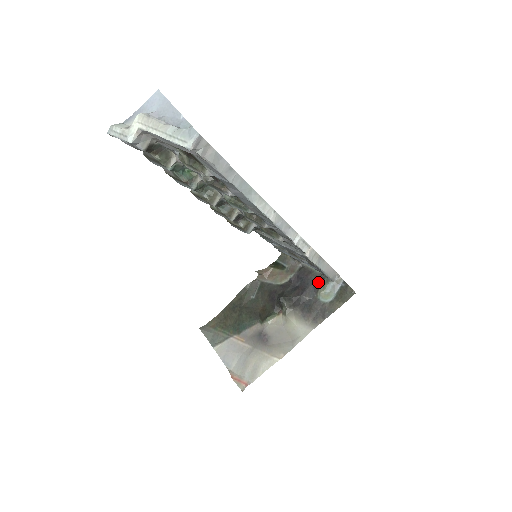
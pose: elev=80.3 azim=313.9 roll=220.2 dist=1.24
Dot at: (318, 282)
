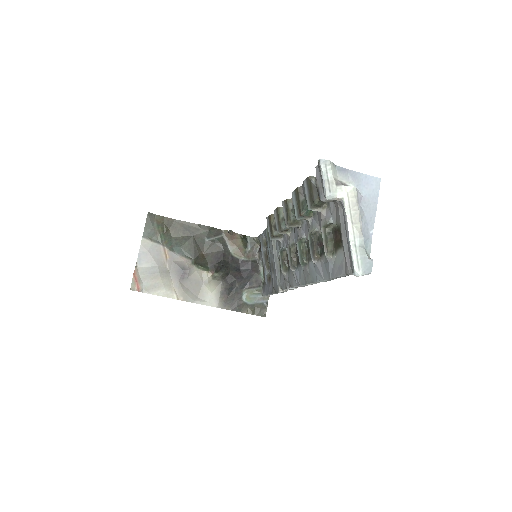
Dot at: (254, 284)
